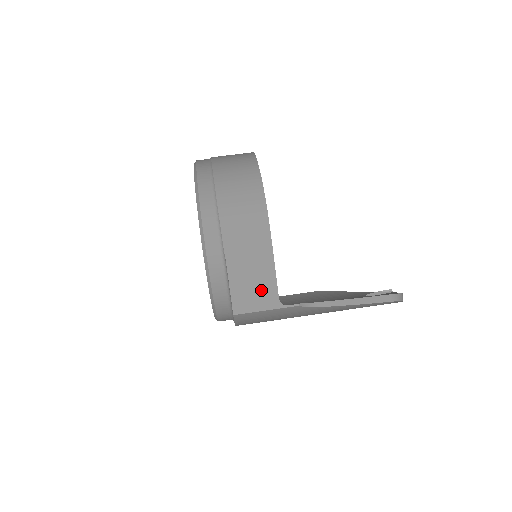
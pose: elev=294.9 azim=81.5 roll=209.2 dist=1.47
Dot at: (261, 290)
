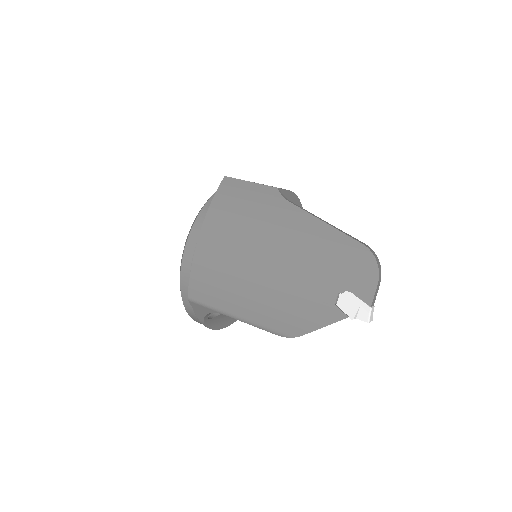
Dot at: occluded
